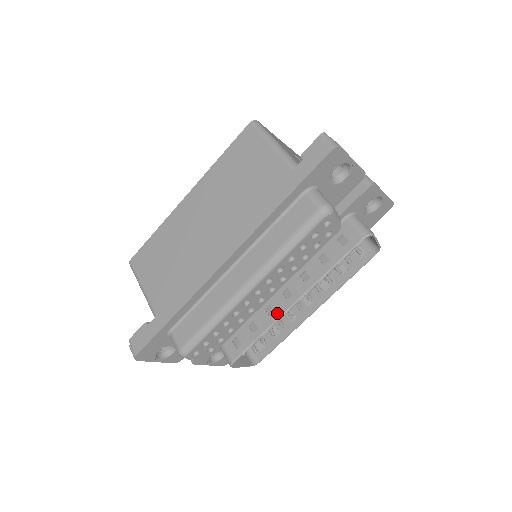
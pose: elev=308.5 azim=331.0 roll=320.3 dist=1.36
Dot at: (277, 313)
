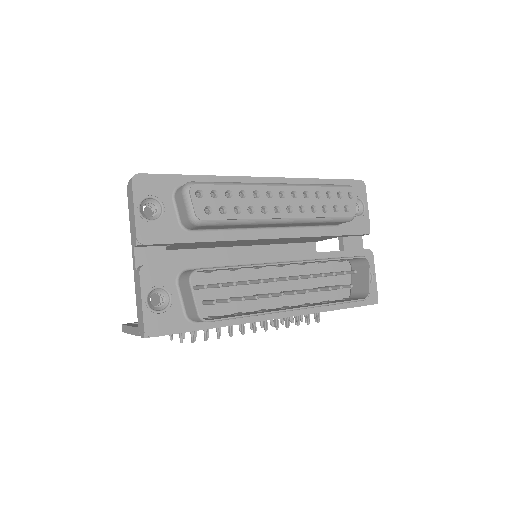
Dot at: (268, 263)
